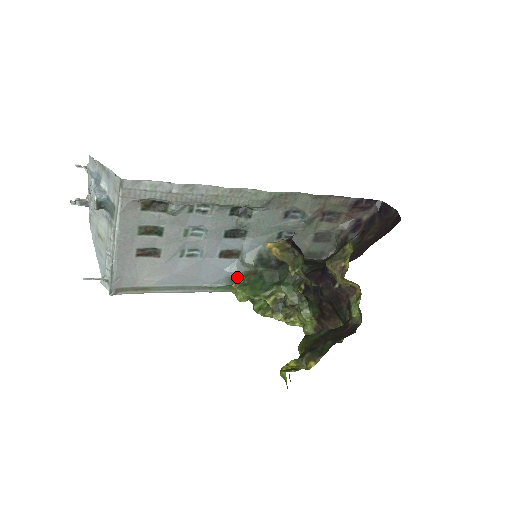
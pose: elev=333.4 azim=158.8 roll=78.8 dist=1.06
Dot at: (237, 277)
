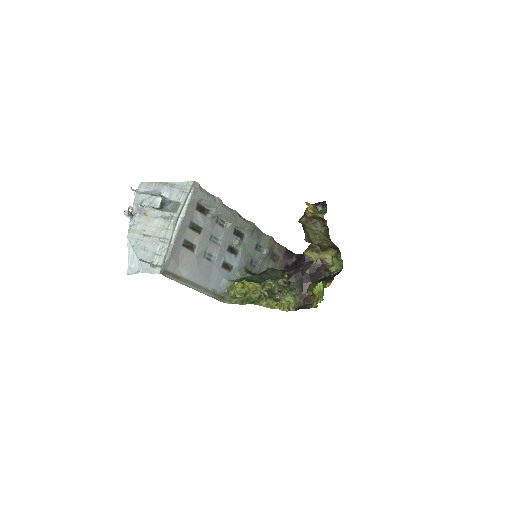
Dot at: (235, 281)
